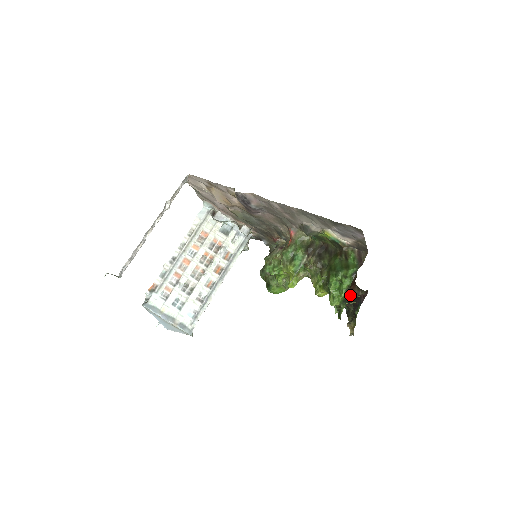
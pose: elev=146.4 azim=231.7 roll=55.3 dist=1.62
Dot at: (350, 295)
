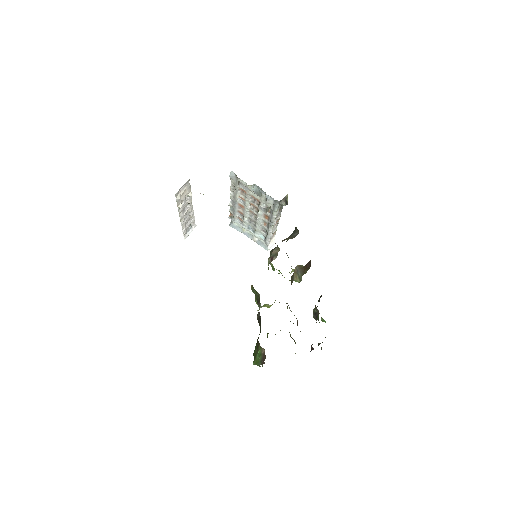
Dot at: occluded
